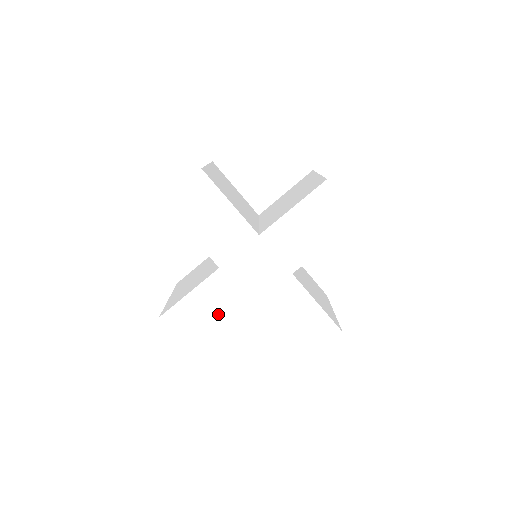
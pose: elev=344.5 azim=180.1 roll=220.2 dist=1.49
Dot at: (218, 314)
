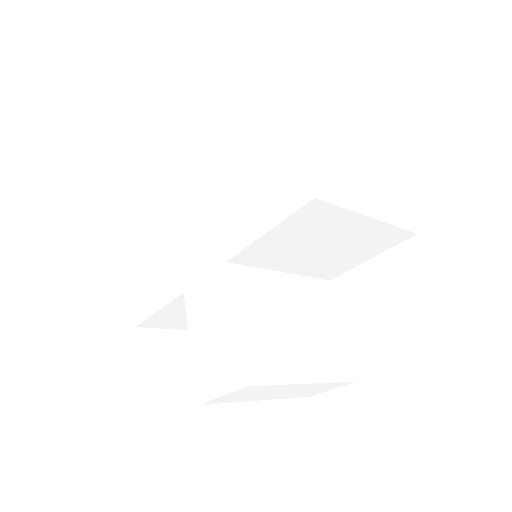
Dot at: (156, 286)
